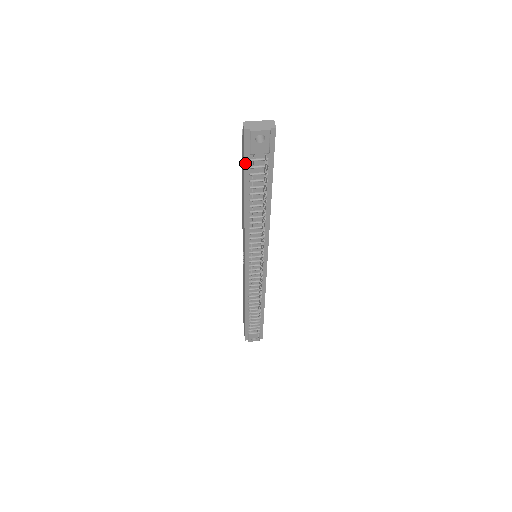
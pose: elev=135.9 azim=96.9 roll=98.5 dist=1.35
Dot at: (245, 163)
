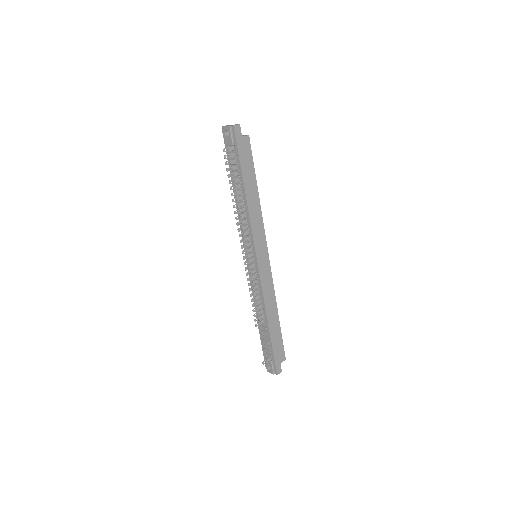
Dot at: occluded
